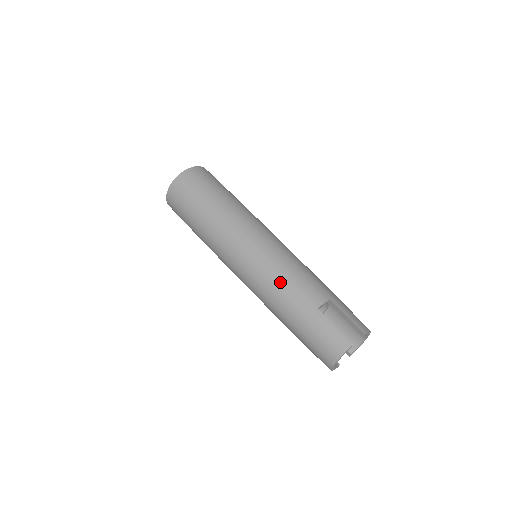
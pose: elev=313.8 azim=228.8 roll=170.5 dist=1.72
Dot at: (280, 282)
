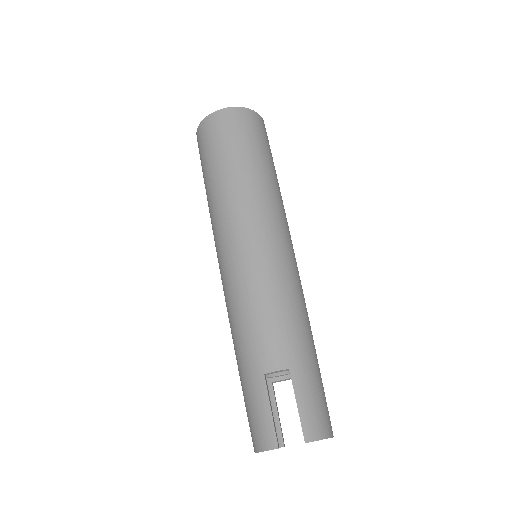
Dot at: (242, 313)
